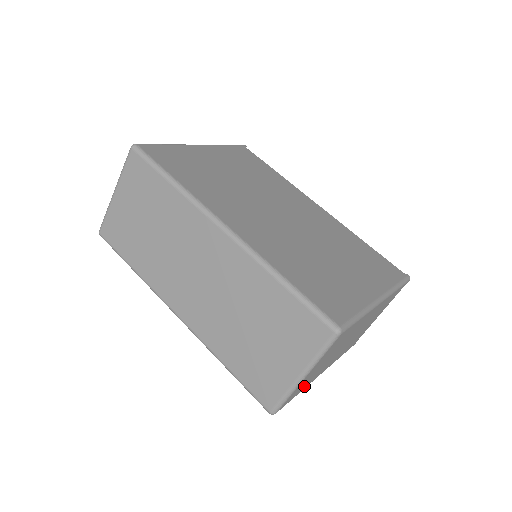
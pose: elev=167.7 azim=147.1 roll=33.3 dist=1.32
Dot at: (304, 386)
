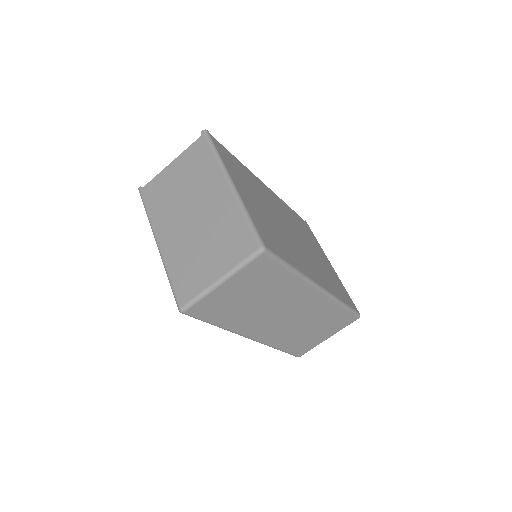
Dot at: occluded
